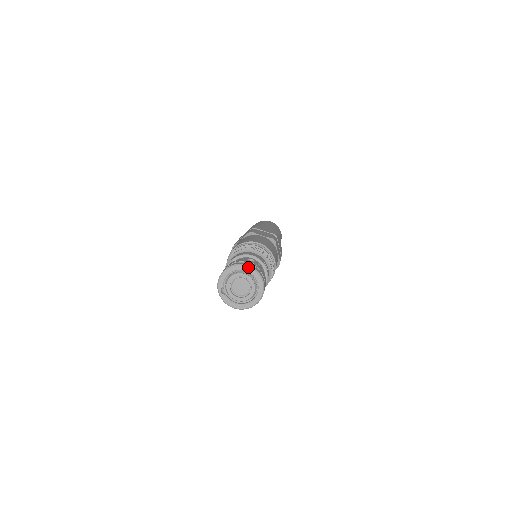
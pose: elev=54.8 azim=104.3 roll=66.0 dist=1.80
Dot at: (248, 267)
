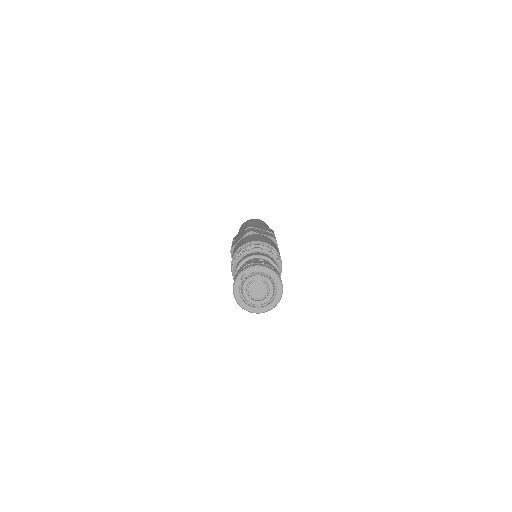
Dot at: (281, 285)
